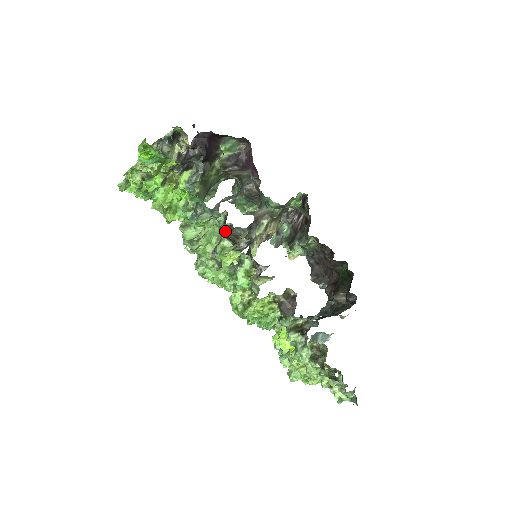
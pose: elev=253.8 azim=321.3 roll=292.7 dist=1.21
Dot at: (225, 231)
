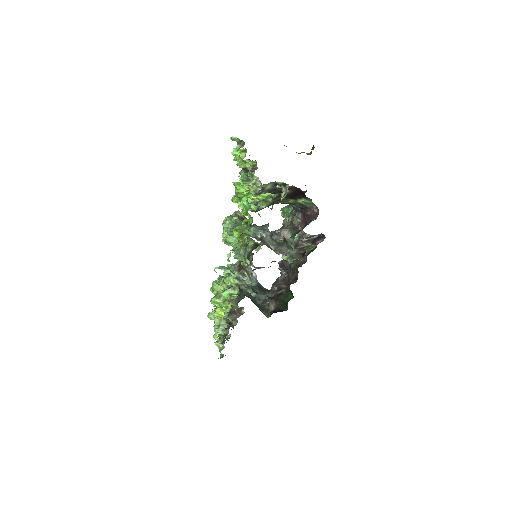
Dot at: (244, 267)
